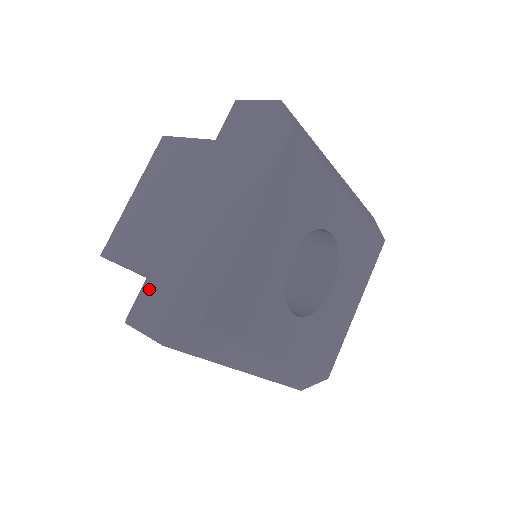
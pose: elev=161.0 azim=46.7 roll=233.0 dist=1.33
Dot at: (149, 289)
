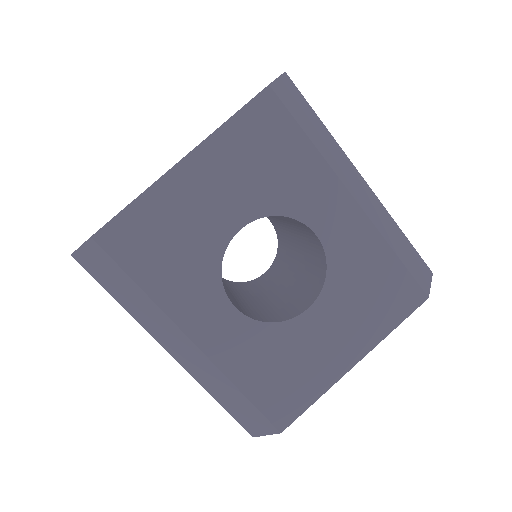
Dot at: occluded
